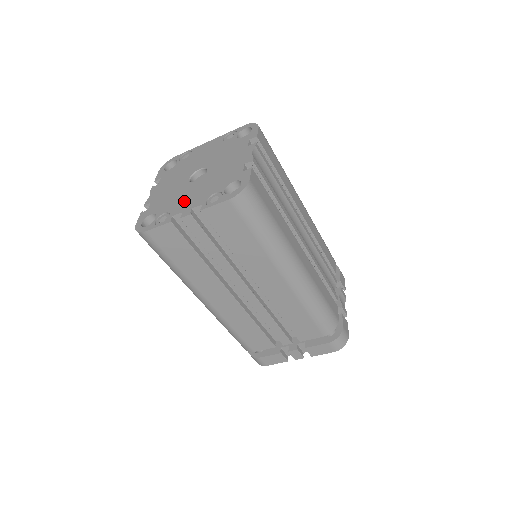
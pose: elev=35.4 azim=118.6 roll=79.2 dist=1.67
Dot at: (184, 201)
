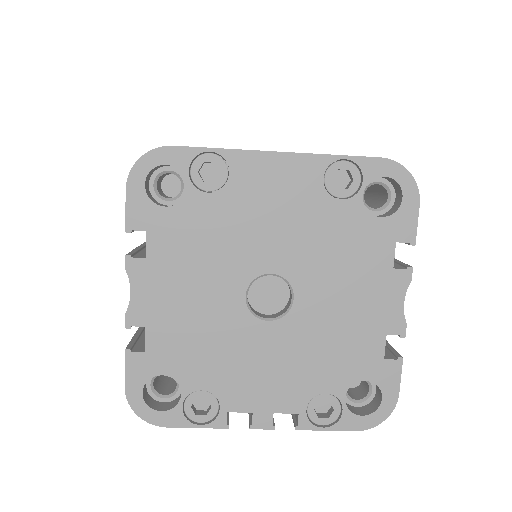
Dot at: (249, 379)
